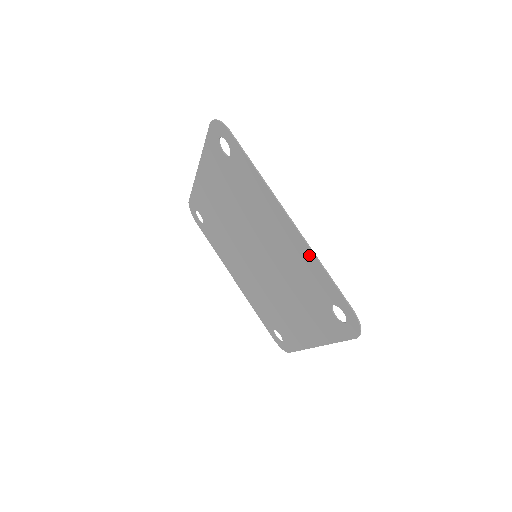
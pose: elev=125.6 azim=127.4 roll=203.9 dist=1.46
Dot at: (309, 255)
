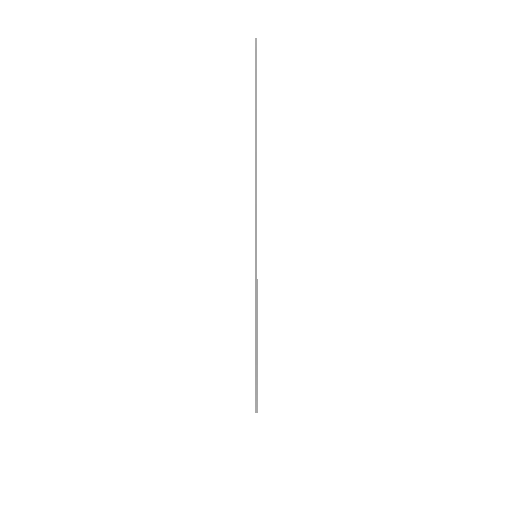
Dot at: occluded
